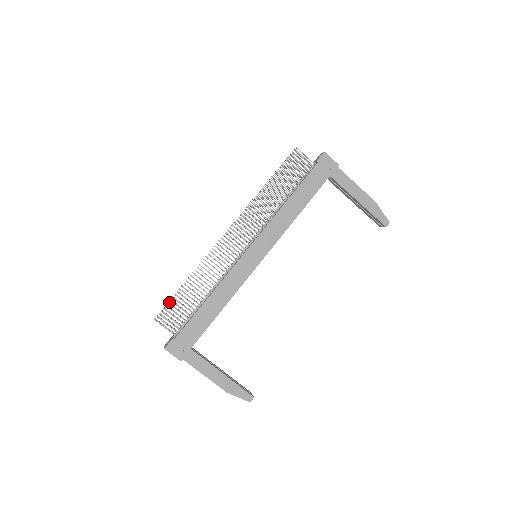
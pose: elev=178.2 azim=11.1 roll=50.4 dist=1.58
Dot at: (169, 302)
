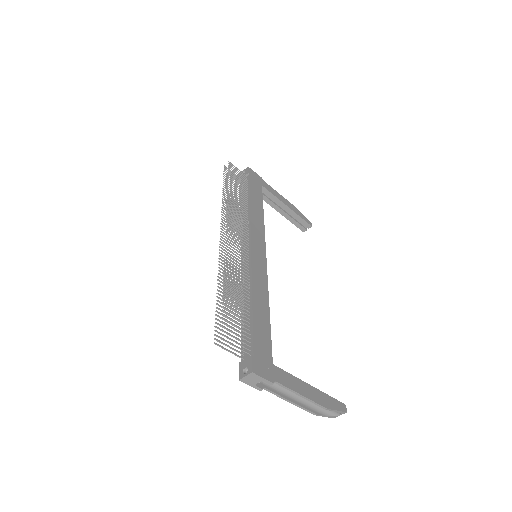
Dot at: (216, 318)
